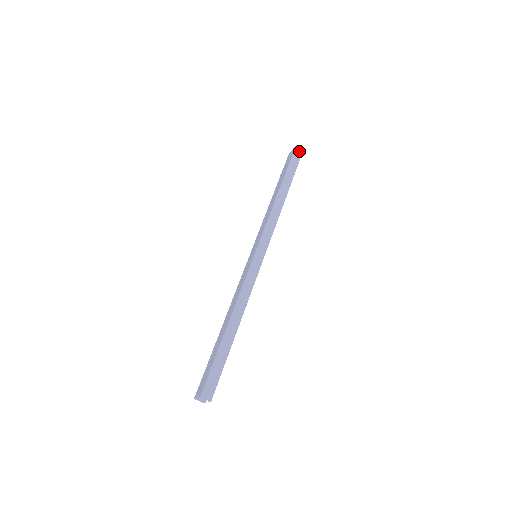
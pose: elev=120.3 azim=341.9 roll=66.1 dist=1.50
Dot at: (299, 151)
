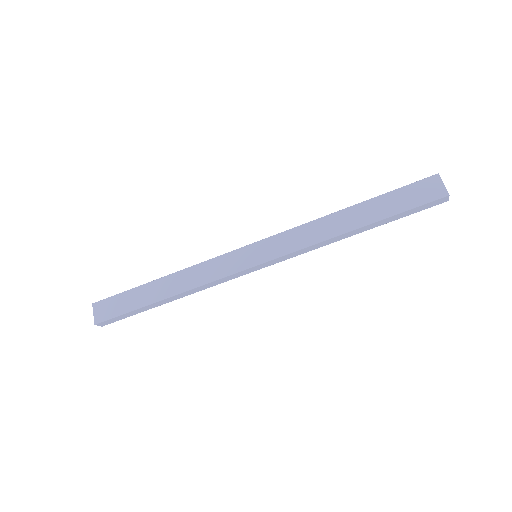
Dot at: (441, 201)
